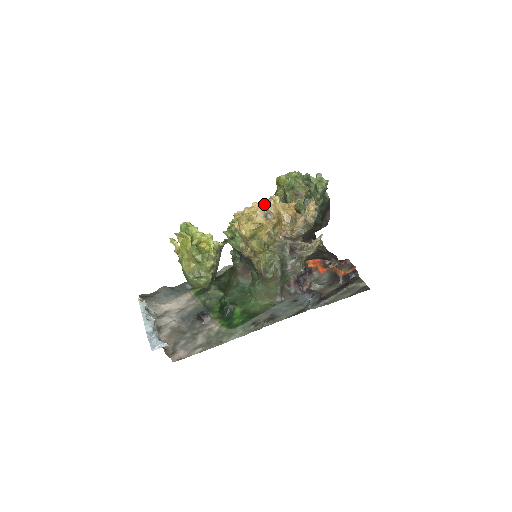
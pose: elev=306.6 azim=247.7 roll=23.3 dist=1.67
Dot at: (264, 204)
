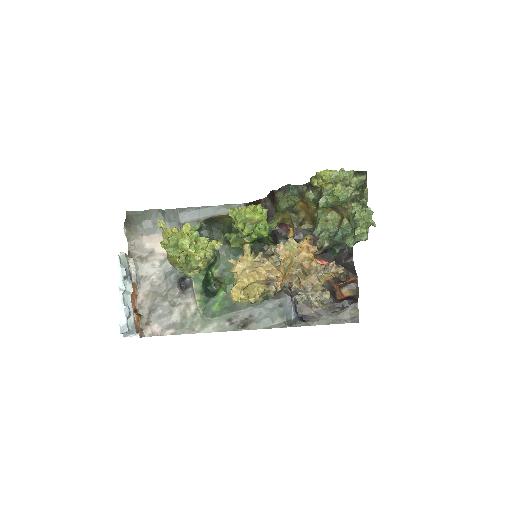
Dot at: (277, 248)
